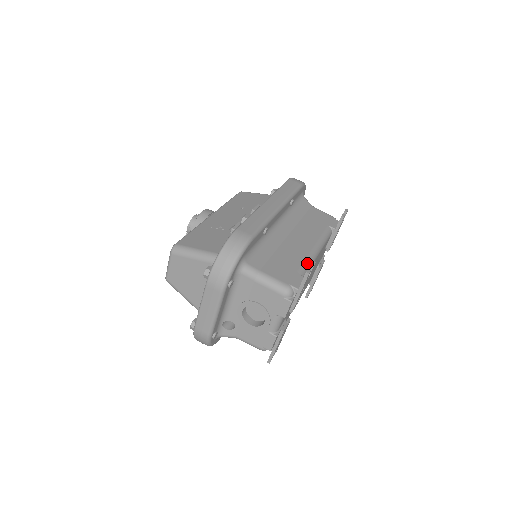
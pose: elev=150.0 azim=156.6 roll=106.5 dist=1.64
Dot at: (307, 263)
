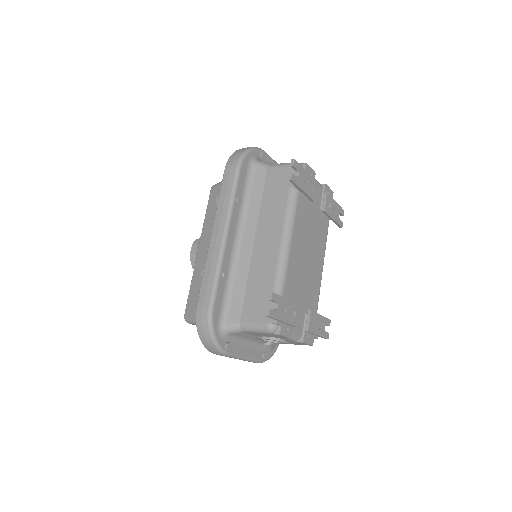
Dot at: (279, 274)
